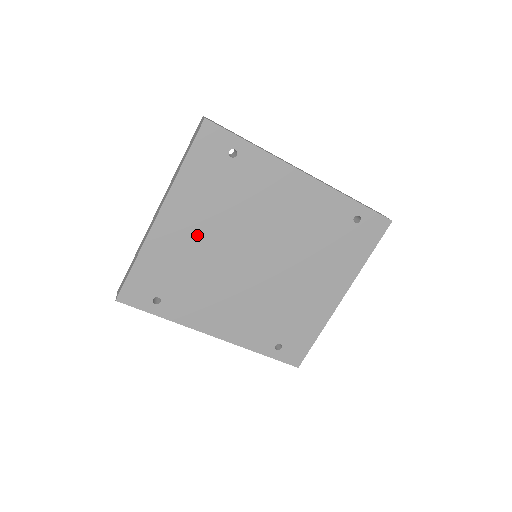
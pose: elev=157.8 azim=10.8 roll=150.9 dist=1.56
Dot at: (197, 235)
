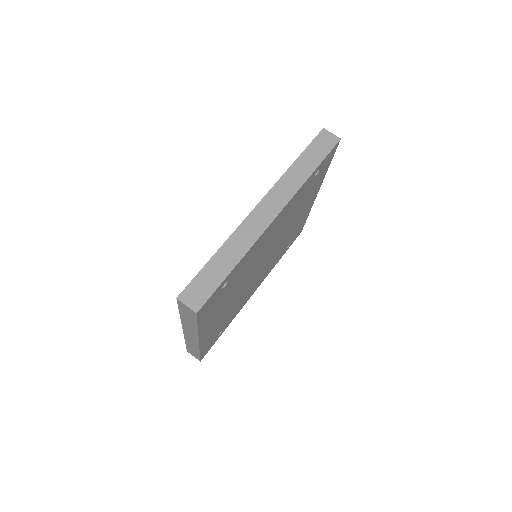
Dot at: (225, 310)
